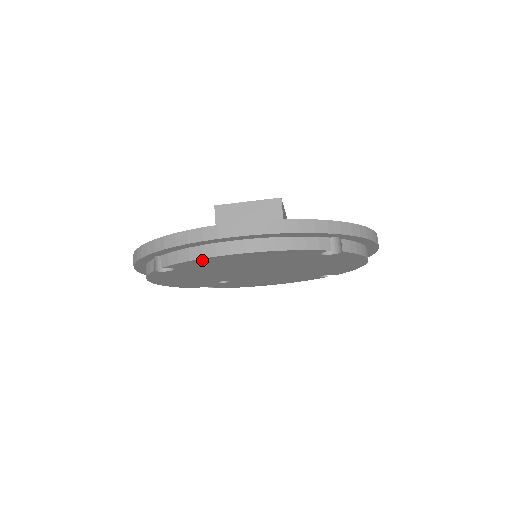
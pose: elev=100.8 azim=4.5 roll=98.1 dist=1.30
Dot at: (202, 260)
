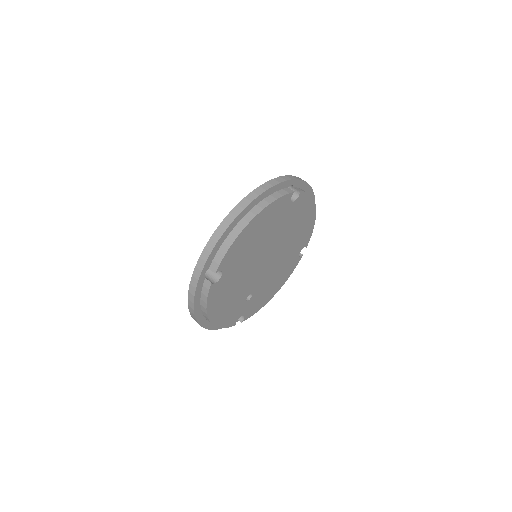
Dot at: (236, 243)
